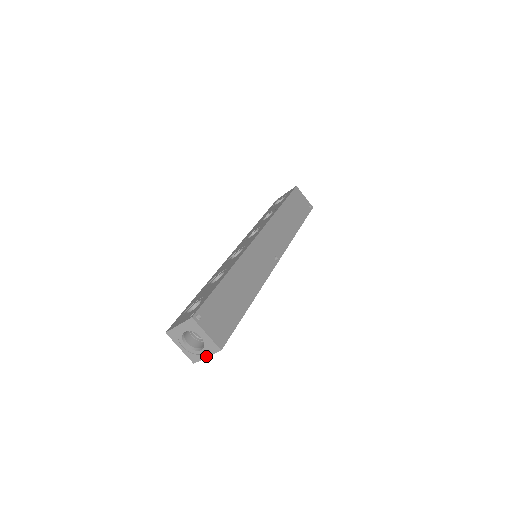
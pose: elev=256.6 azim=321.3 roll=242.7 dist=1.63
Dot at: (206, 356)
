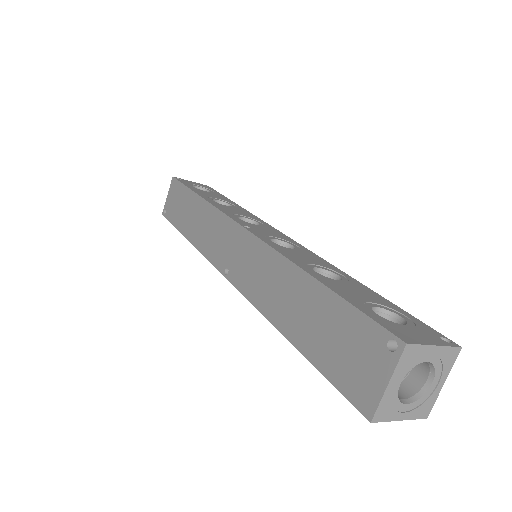
Dot at: (402, 418)
